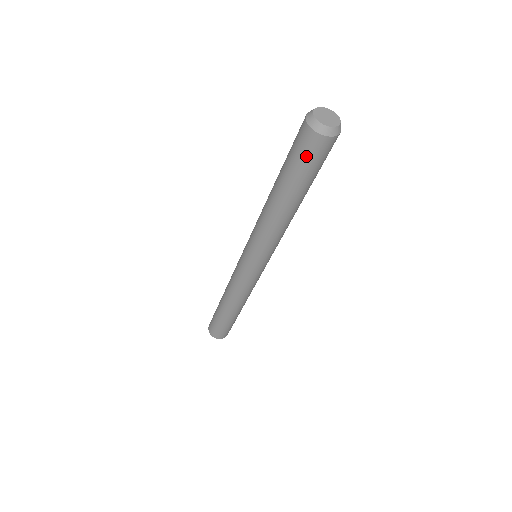
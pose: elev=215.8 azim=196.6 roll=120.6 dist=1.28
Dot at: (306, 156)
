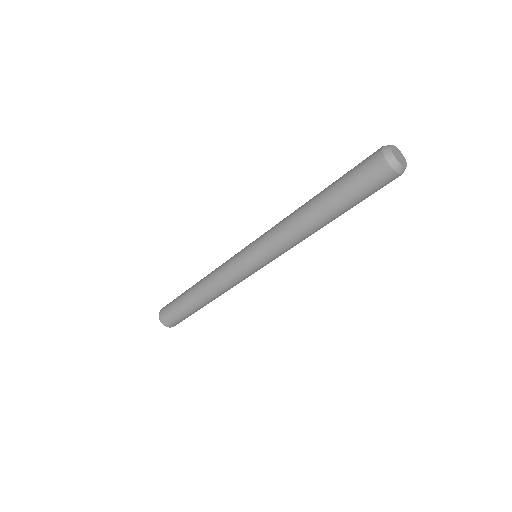
Dot at: (369, 183)
